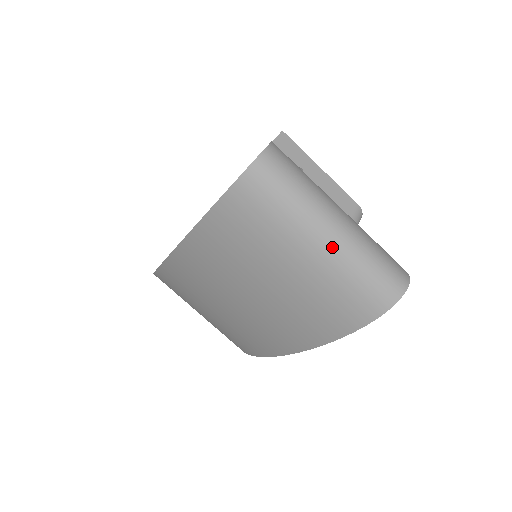
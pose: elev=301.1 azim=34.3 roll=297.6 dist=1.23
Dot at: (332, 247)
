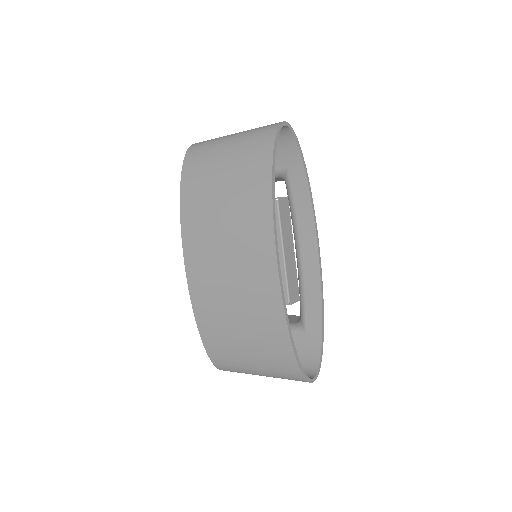
Dot at: (237, 135)
